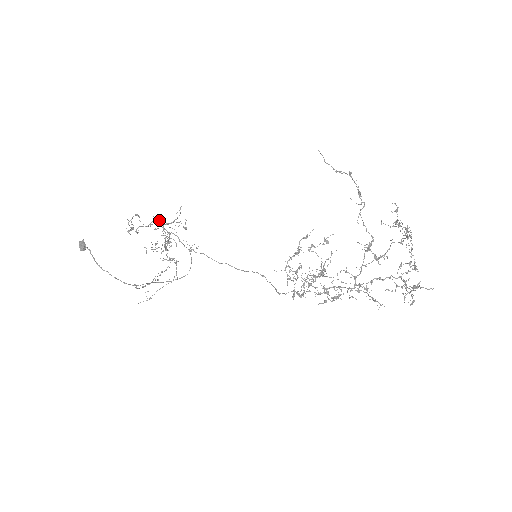
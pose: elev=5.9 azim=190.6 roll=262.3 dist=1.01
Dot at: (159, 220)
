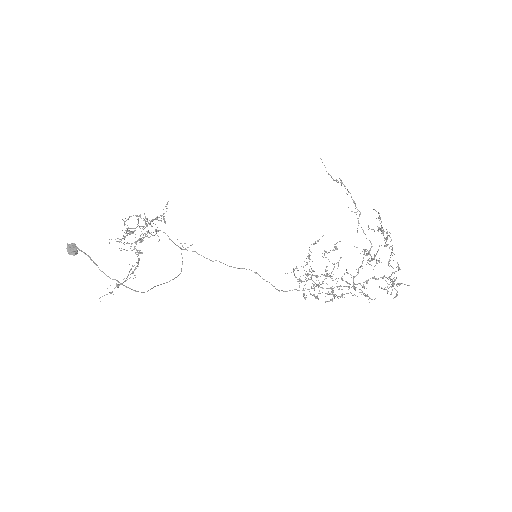
Dot at: (140, 215)
